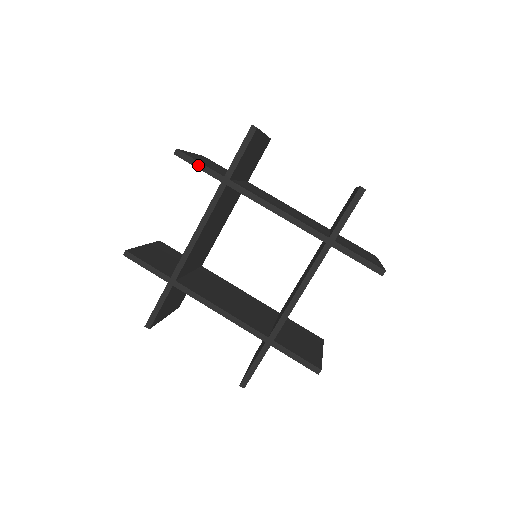
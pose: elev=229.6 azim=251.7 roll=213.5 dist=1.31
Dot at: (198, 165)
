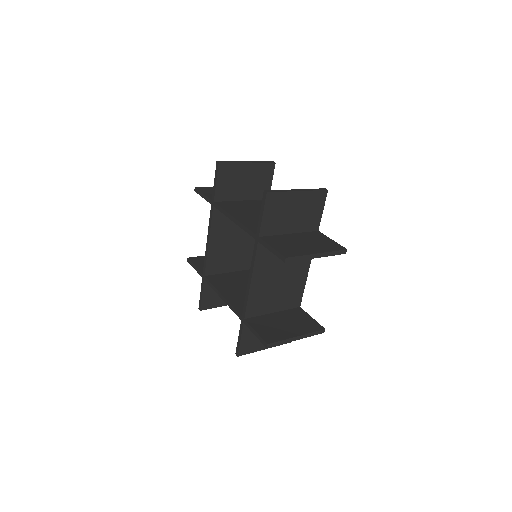
Dot at: (203, 195)
